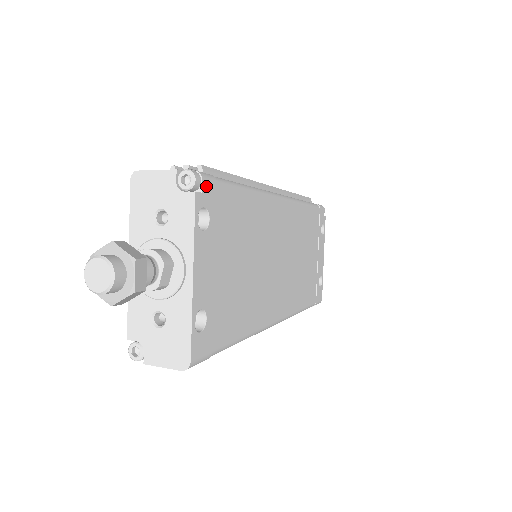
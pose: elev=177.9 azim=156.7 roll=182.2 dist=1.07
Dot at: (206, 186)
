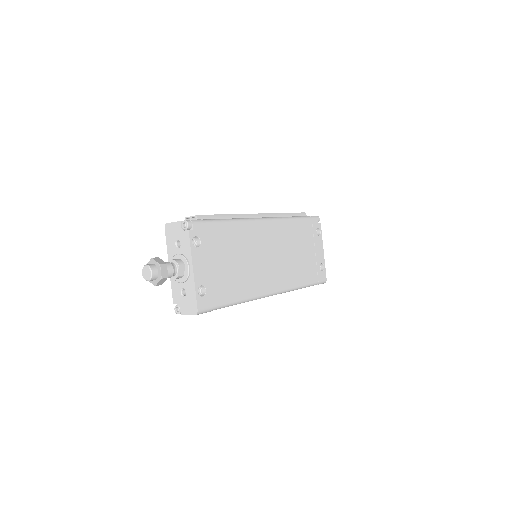
Dot at: (196, 226)
